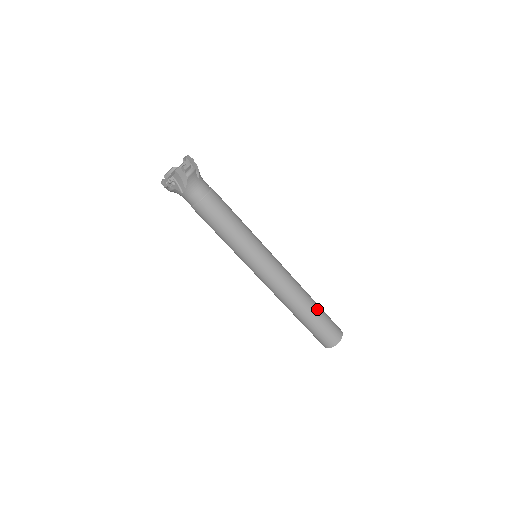
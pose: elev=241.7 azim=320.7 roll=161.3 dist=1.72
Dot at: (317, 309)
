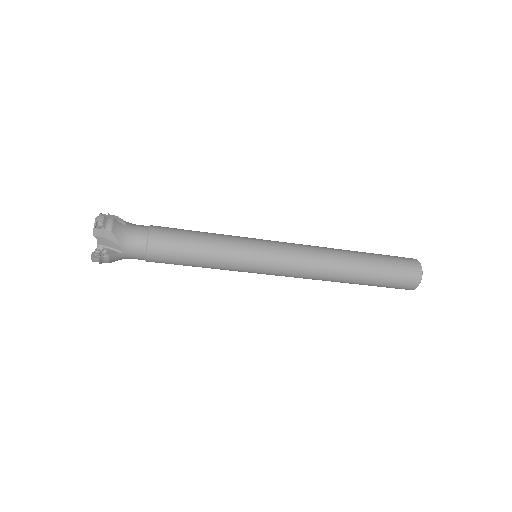
Dot at: (367, 256)
